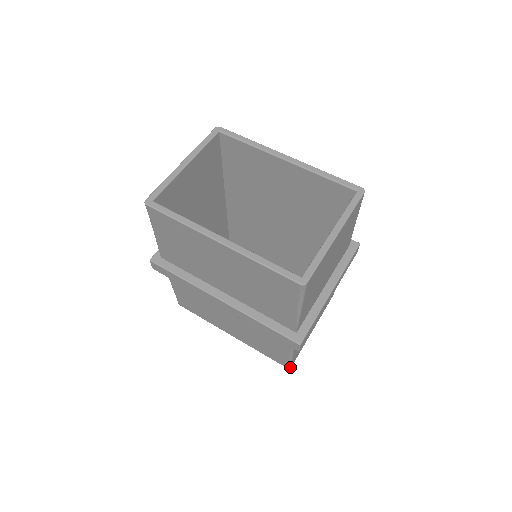
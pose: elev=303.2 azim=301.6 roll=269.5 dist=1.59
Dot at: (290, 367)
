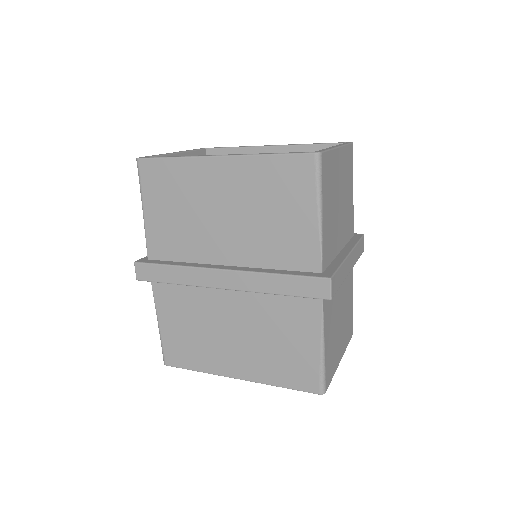
Dot at: (324, 392)
